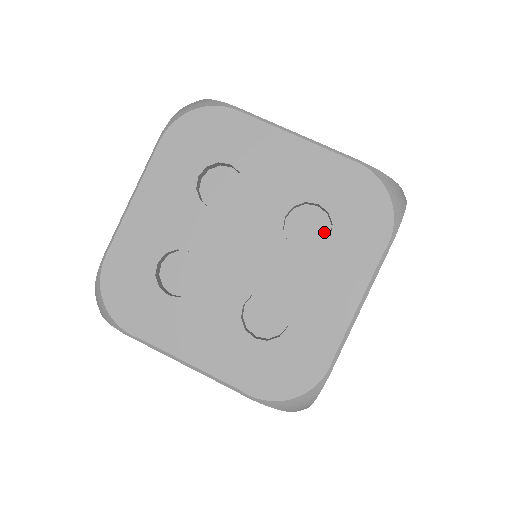
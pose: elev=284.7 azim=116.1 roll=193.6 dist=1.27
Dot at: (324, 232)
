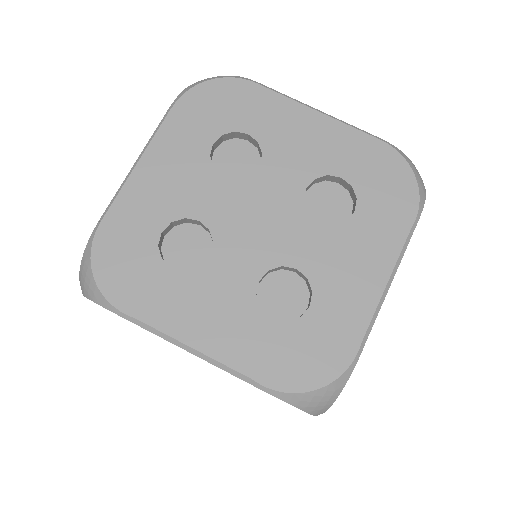
Dot at: (346, 209)
